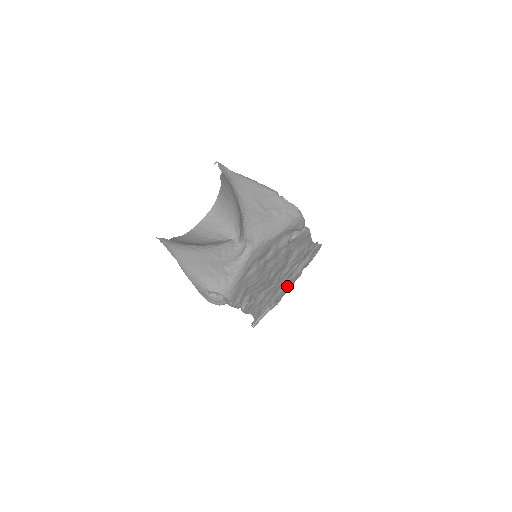
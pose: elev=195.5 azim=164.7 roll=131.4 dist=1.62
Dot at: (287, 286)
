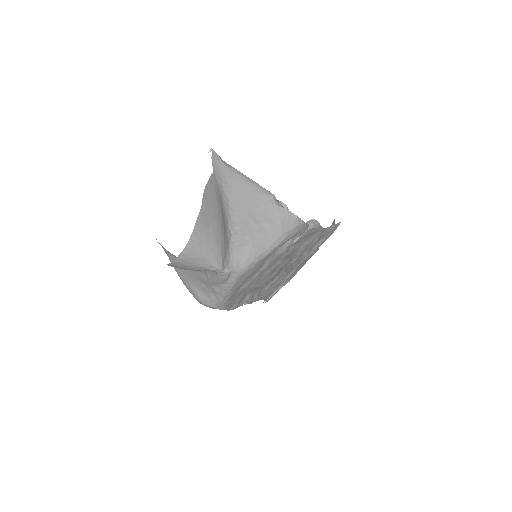
Dot at: (301, 265)
